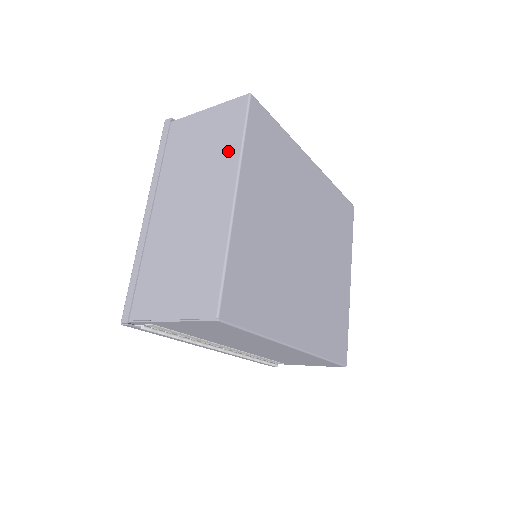
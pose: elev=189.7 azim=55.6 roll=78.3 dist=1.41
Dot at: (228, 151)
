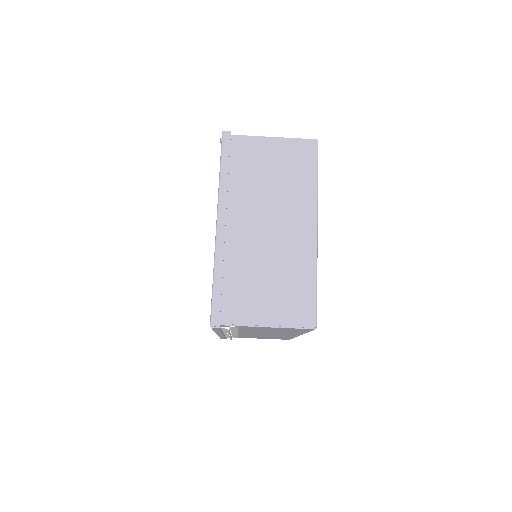
Dot at: (304, 187)
